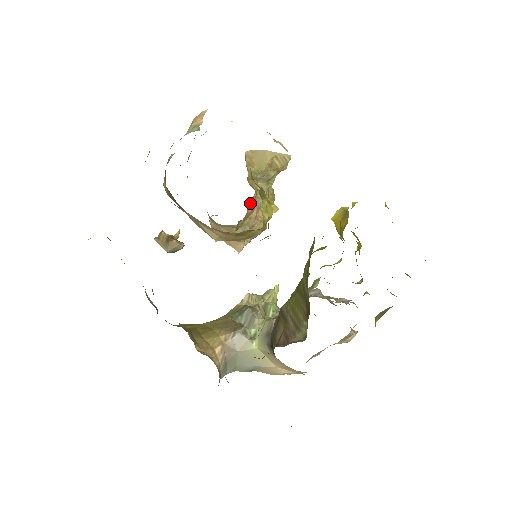
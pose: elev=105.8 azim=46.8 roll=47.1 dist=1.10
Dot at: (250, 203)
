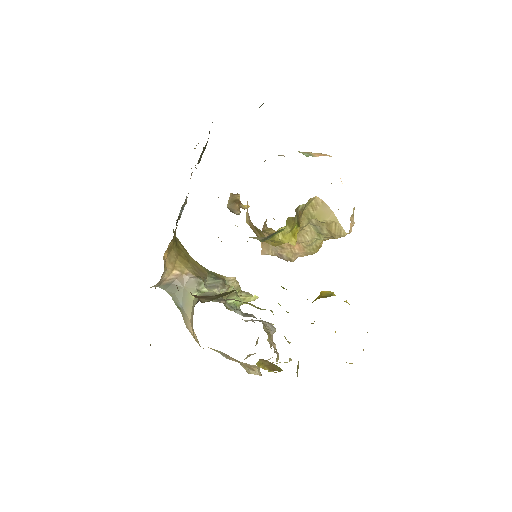
Dot at: occluded
